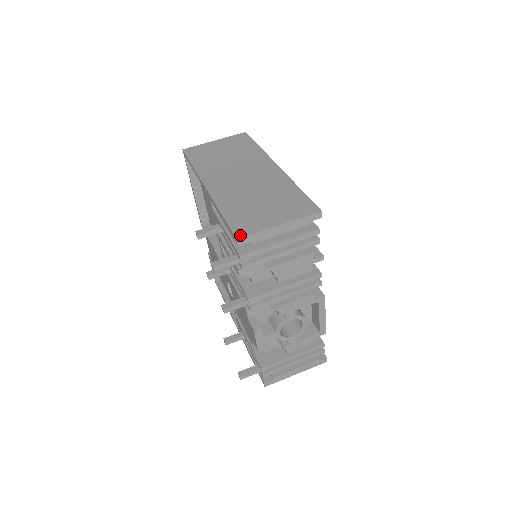
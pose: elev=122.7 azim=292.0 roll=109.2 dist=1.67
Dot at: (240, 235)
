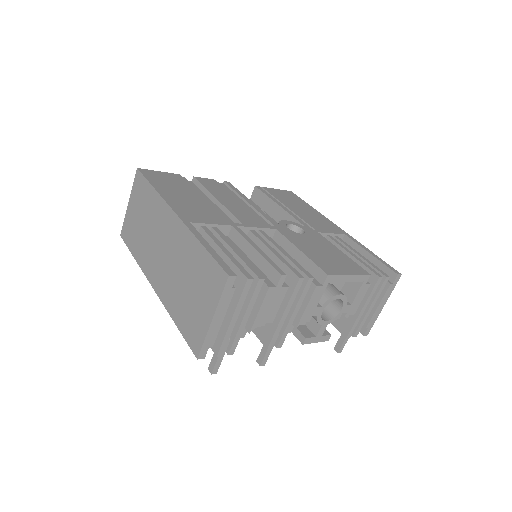
Dot at: (196, 352)
